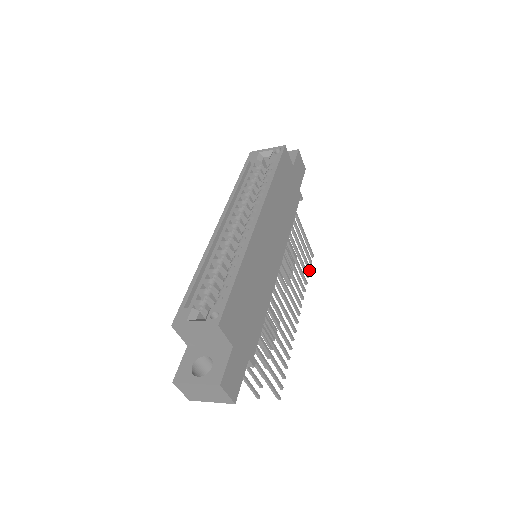
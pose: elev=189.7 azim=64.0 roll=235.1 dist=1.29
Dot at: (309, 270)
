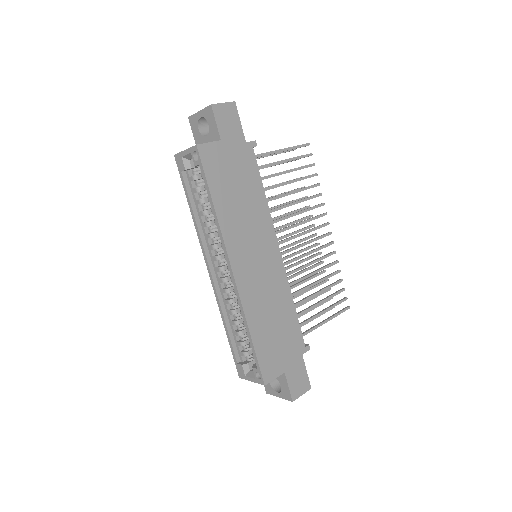
Dot at: occluded
